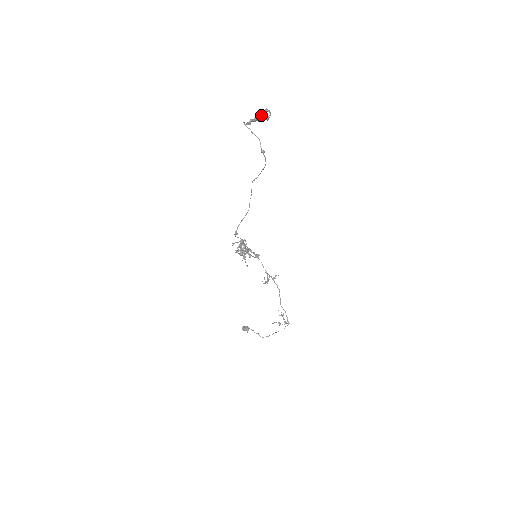
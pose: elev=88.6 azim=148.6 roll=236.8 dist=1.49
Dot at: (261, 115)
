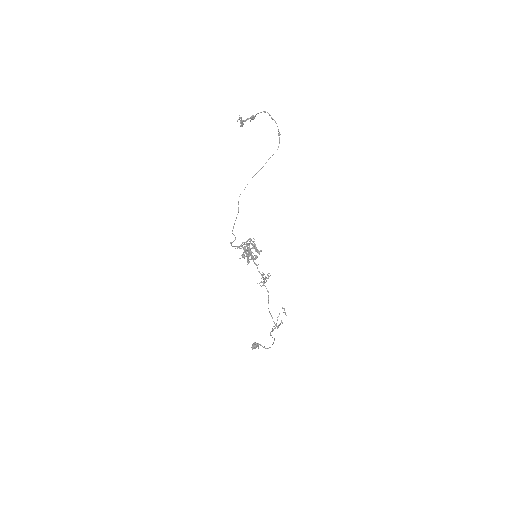
Dot at: (242, 120)
